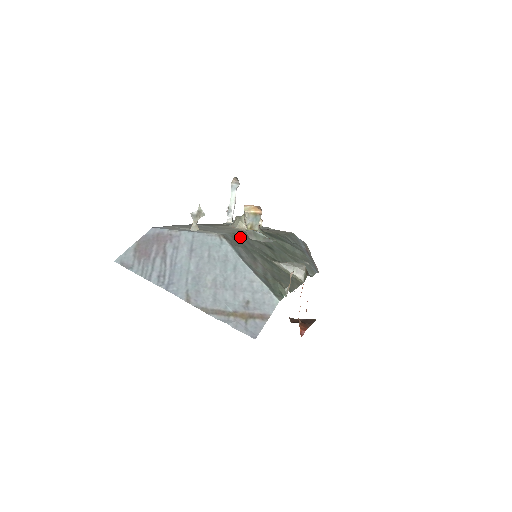
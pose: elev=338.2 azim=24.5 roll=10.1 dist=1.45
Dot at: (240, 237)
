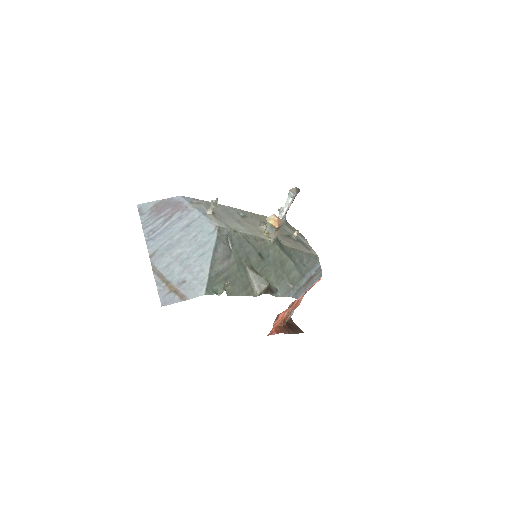
Dot at: (238, 236)
